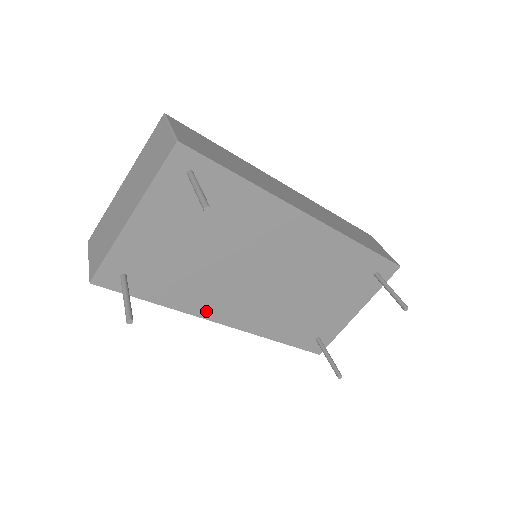
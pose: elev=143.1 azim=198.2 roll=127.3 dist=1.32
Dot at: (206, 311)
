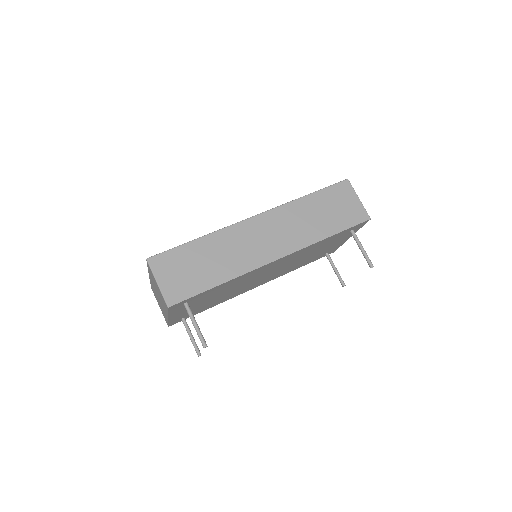
Dot at: occluded
